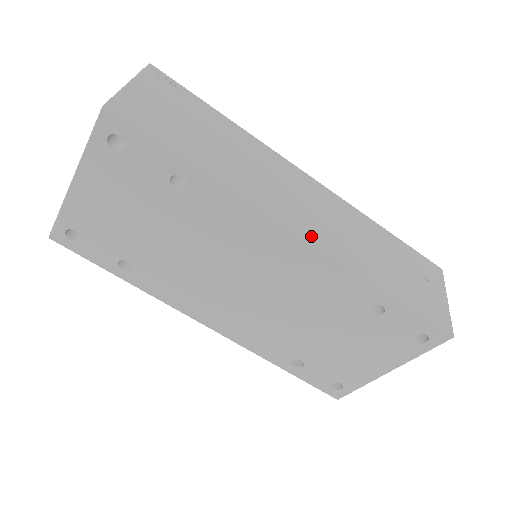
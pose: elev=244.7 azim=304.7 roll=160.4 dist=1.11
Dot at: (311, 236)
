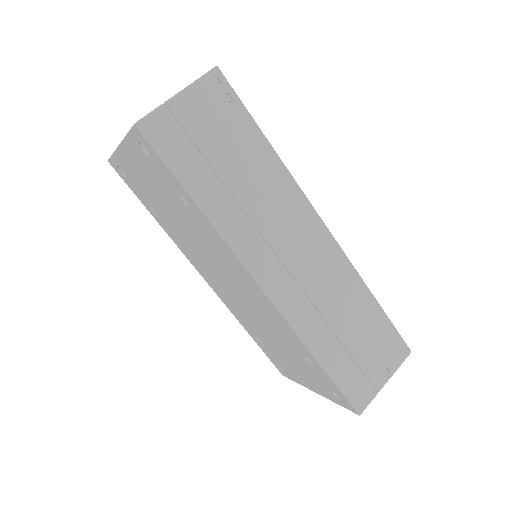
Dot at: (274, 291)
